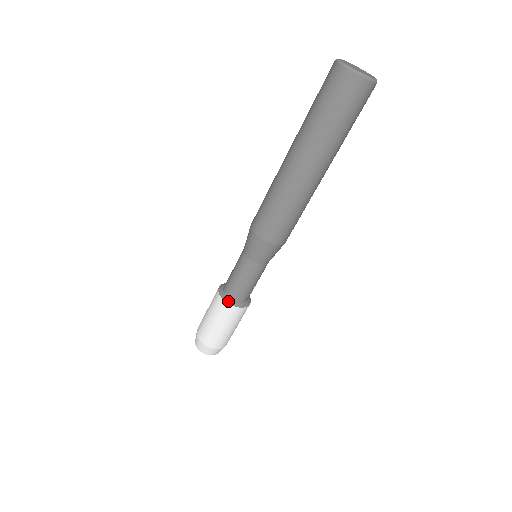
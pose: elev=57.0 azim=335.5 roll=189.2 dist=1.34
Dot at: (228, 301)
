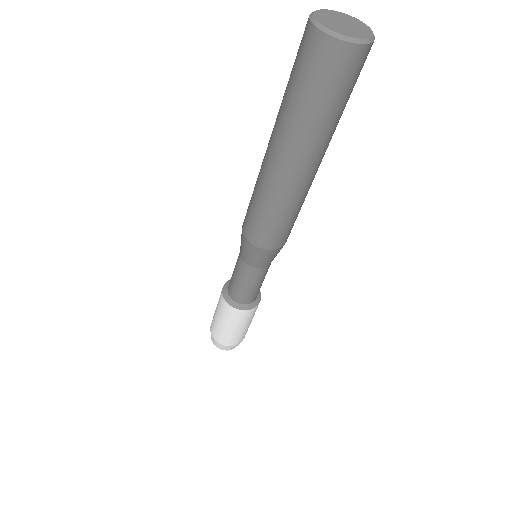
Dot at: (225, 293)
